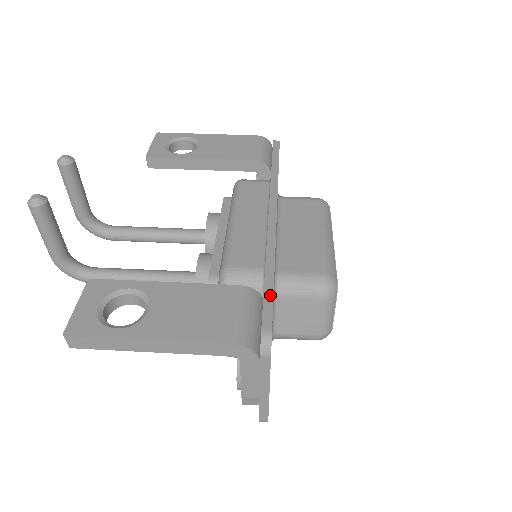
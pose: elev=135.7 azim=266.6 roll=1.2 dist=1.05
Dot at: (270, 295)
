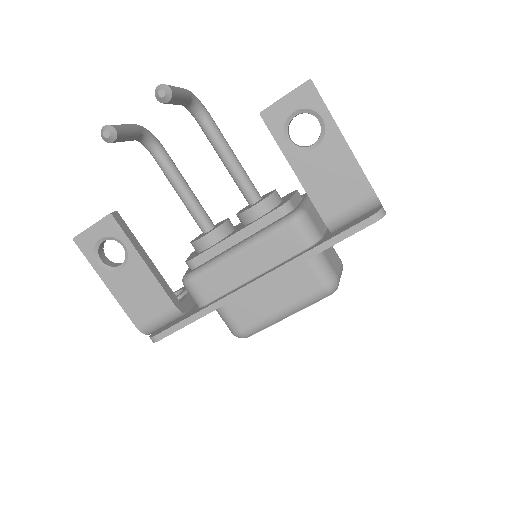
Dot at: (181, 327)
